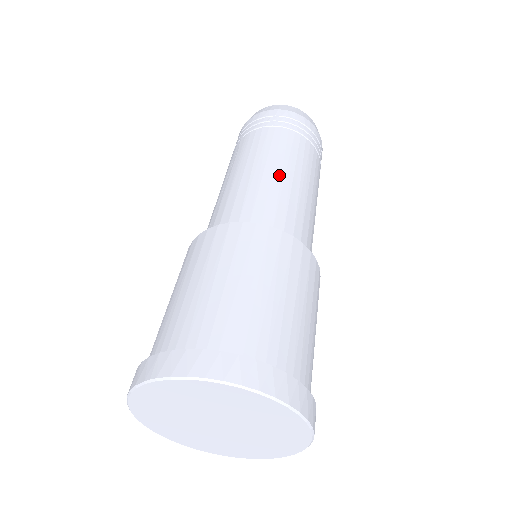
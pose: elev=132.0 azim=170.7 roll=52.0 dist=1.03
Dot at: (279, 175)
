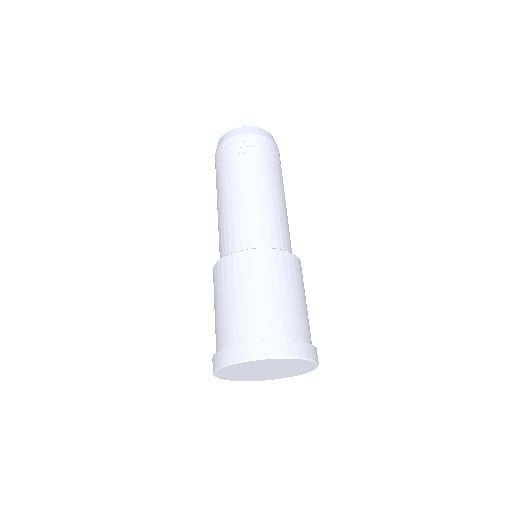
Dot at: (281, 206)
